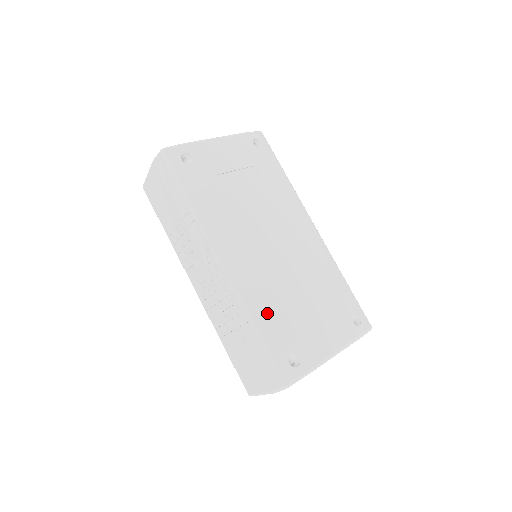
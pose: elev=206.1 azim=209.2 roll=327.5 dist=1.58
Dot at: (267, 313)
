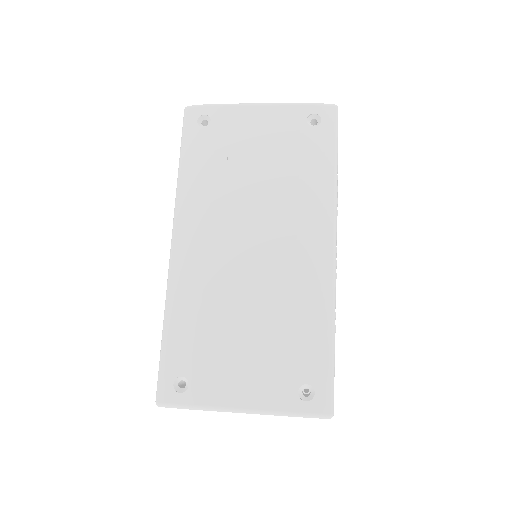
Dot at: (184, 318)
